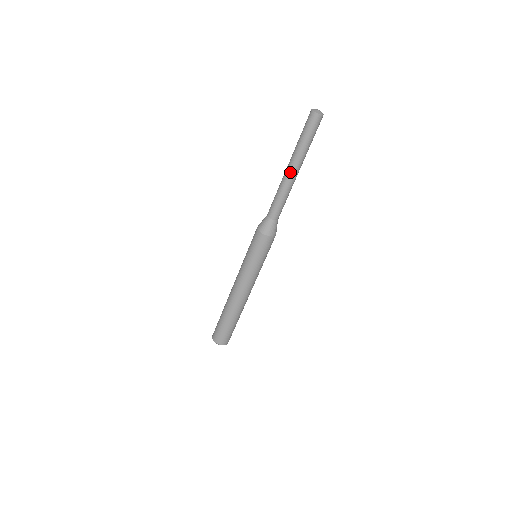
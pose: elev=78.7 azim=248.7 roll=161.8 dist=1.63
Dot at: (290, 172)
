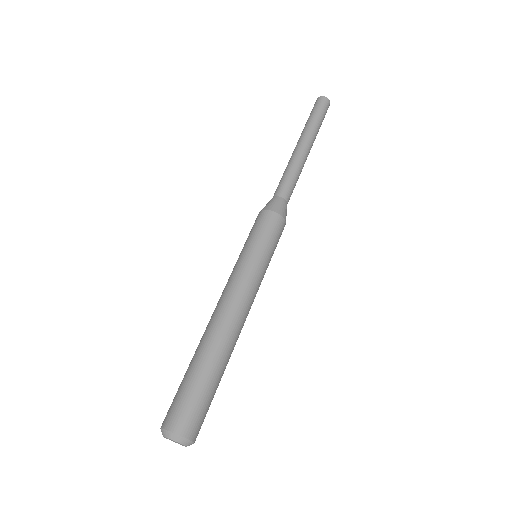
Dot at: (300, 146)
